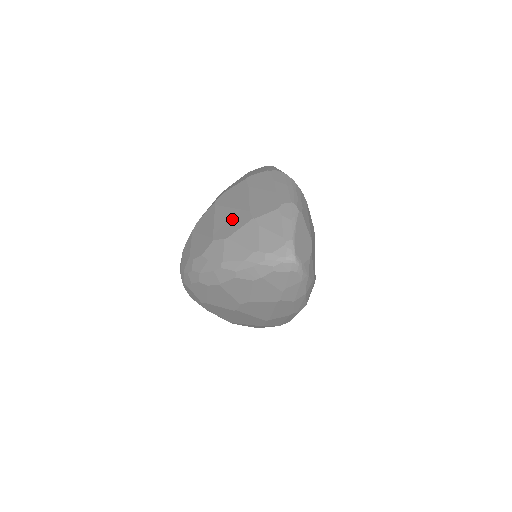
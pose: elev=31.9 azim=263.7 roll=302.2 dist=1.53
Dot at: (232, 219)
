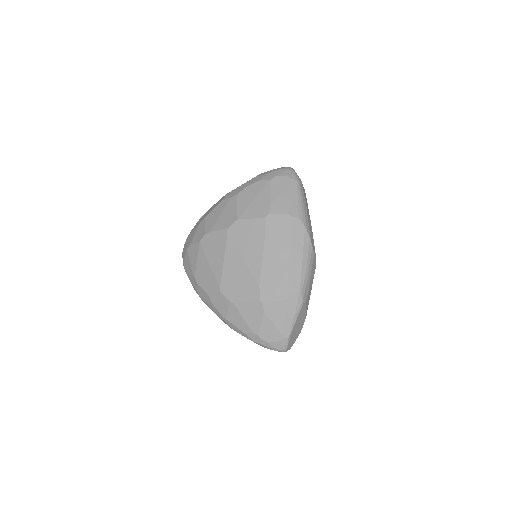
Dot at: (241, 280)
